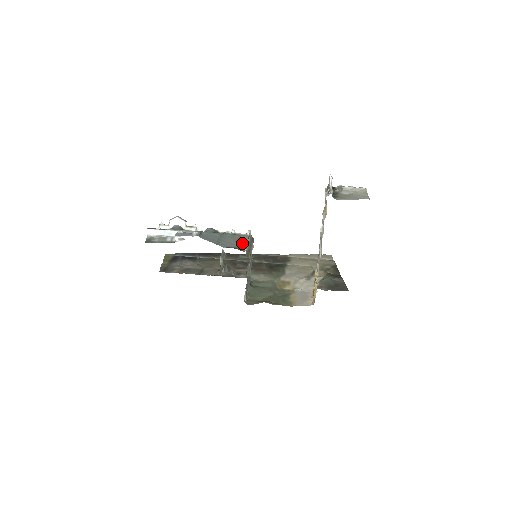
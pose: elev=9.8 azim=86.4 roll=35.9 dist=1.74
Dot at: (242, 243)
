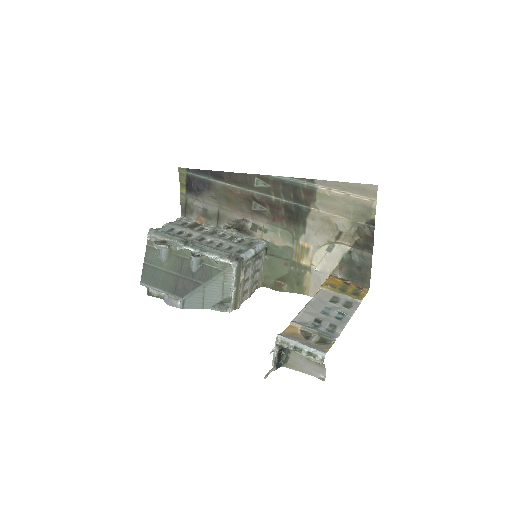
Dot at: (228, 286)
